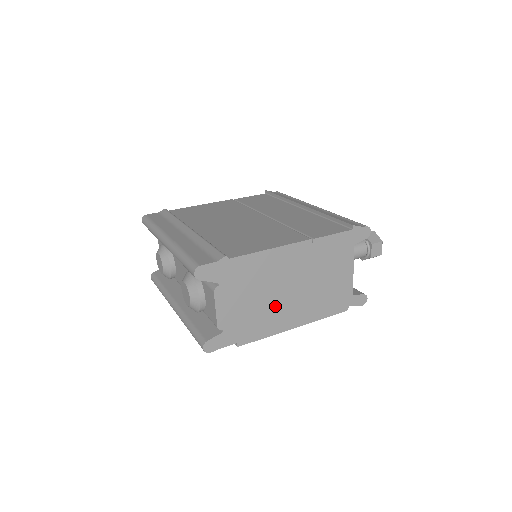
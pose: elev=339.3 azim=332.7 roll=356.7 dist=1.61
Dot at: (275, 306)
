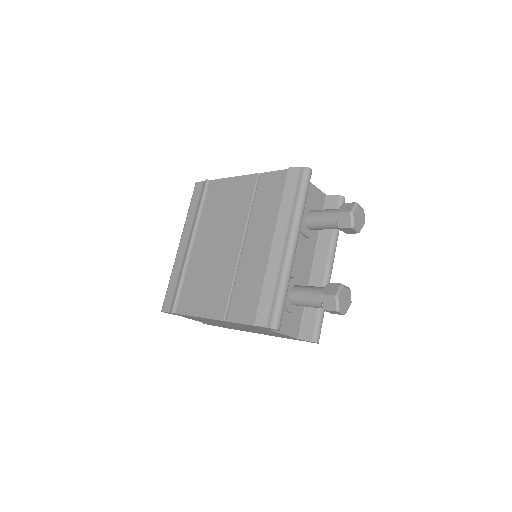
Dot at: (232, 327)
